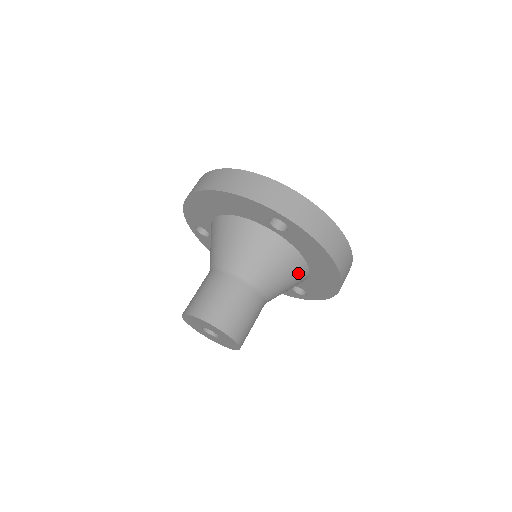
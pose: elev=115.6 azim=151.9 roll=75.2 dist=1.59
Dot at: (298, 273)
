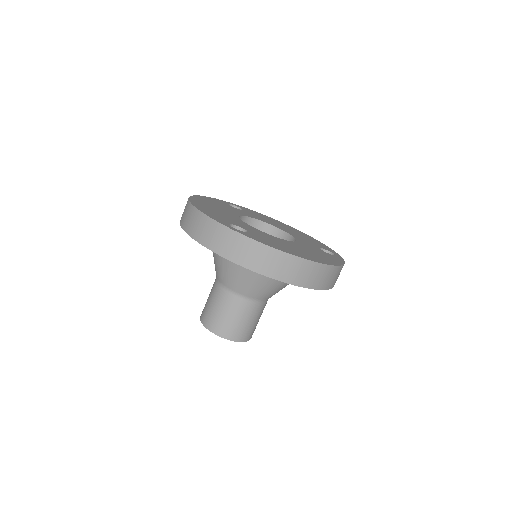
Dot at: occluded
